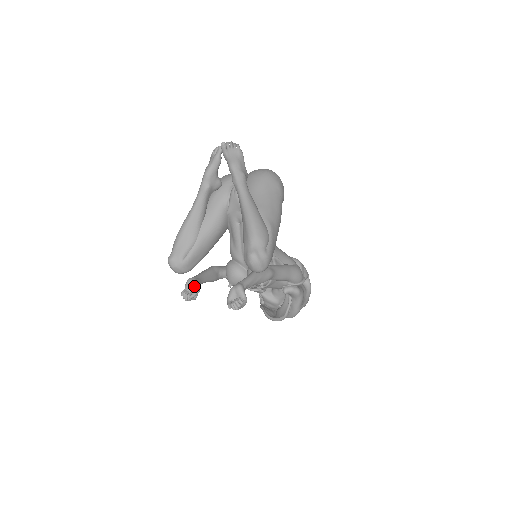
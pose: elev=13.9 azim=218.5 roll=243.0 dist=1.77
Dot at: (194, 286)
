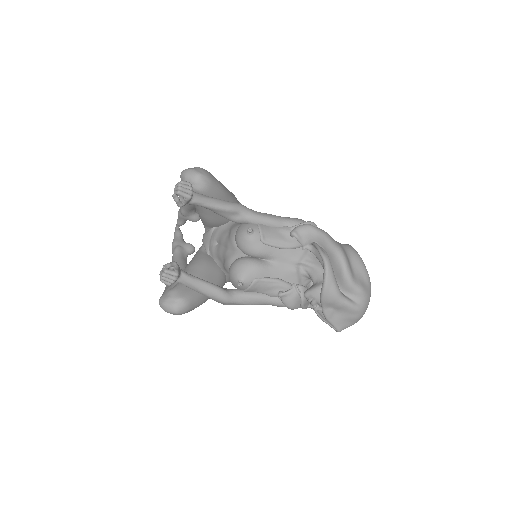
Dot at: occluded
